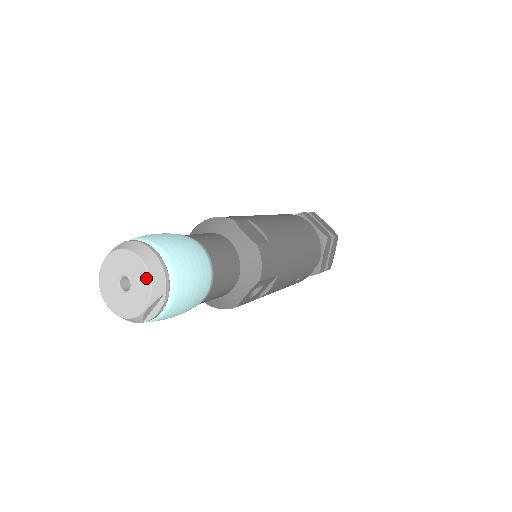
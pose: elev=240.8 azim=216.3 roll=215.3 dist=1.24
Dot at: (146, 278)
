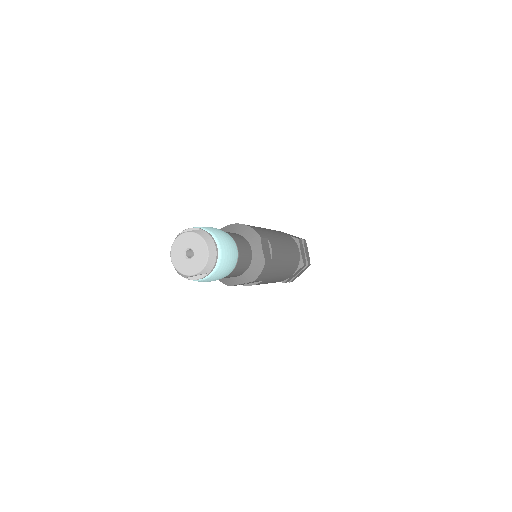
Dot at: (205, 260)
